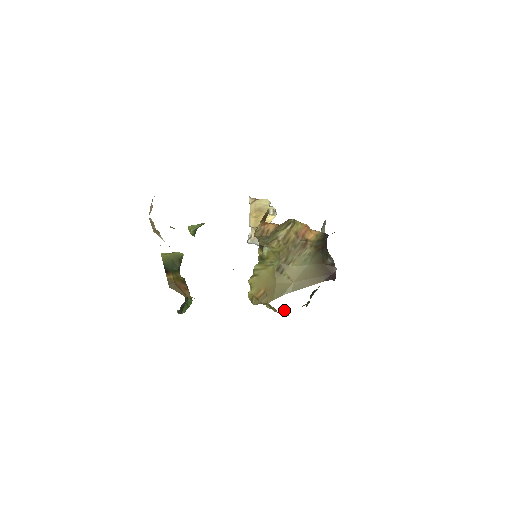
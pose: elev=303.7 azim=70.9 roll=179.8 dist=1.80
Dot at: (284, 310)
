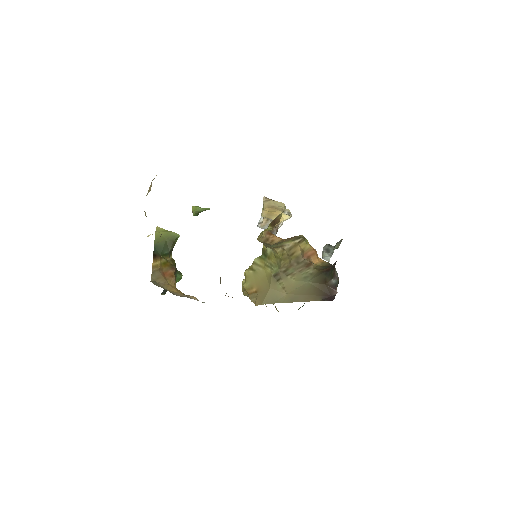
Dot at: occluded
